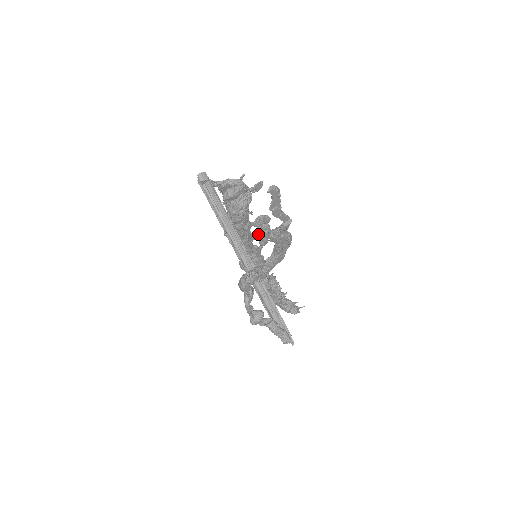
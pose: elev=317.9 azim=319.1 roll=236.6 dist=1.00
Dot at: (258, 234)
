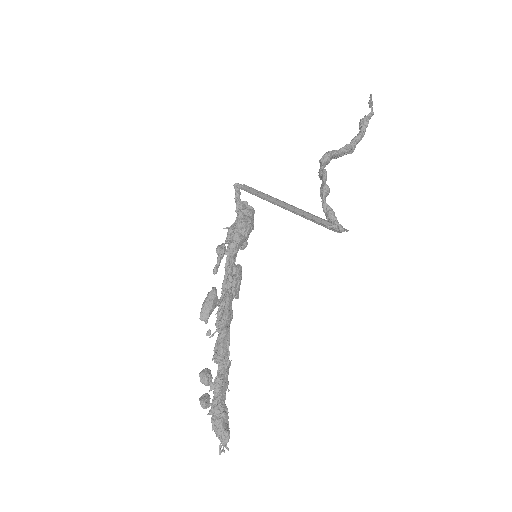
Dot at: (233, 279)
